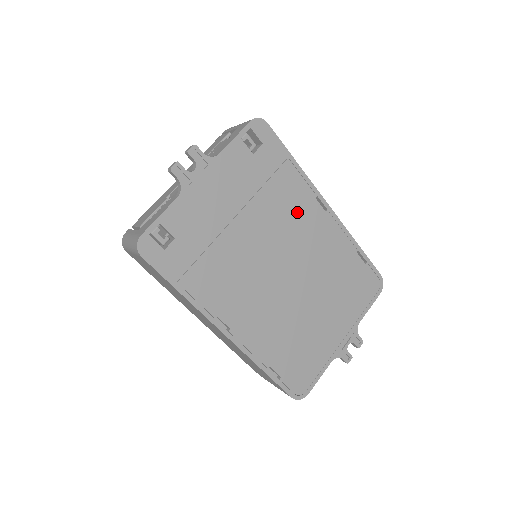
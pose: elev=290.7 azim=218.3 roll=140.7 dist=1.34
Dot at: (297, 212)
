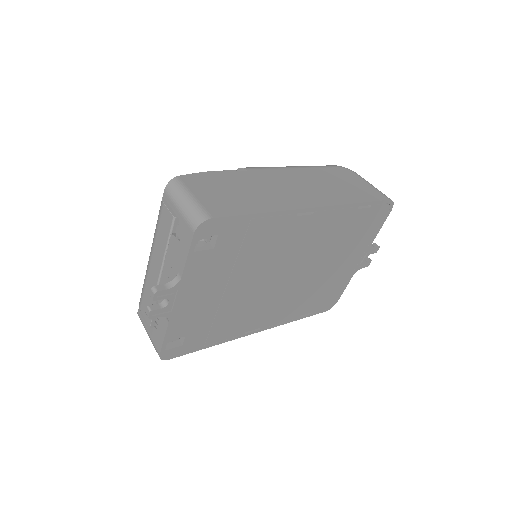
Dot at: (282, 240)
